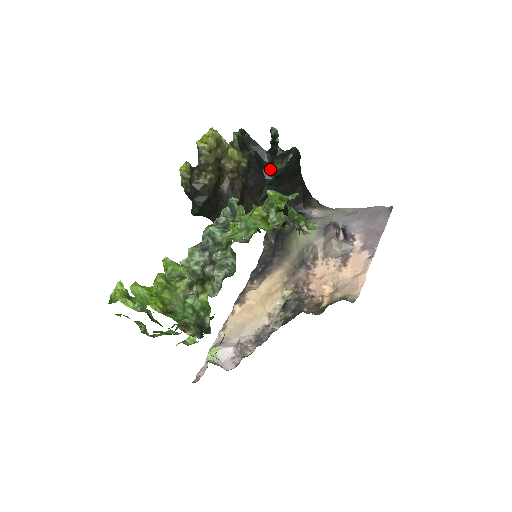
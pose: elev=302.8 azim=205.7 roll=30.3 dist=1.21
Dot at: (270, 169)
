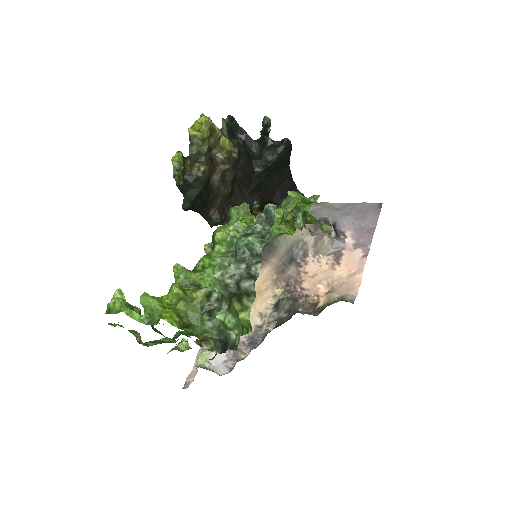
Dot at: (260, 160)
